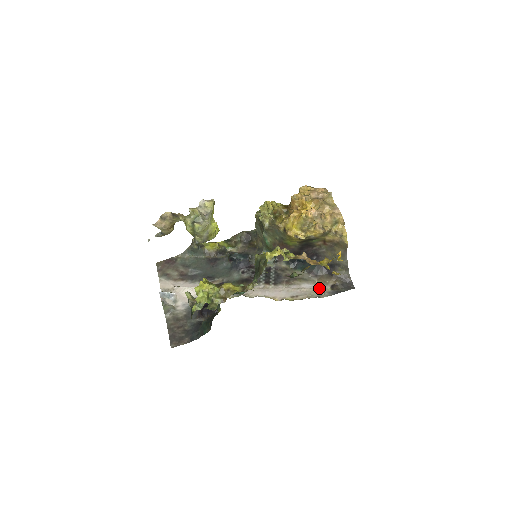
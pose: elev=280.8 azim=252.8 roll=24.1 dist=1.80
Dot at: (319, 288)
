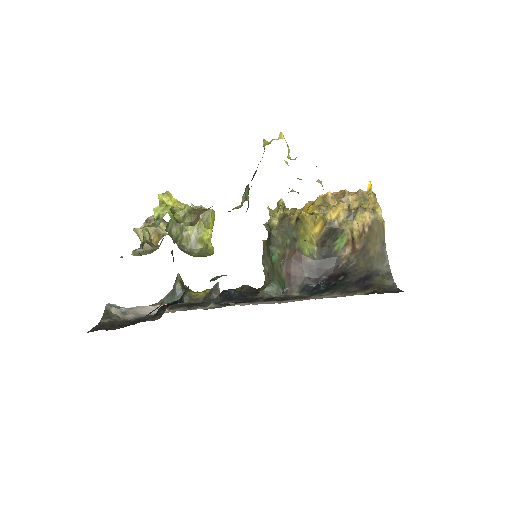
Dot at: (348, 295)
